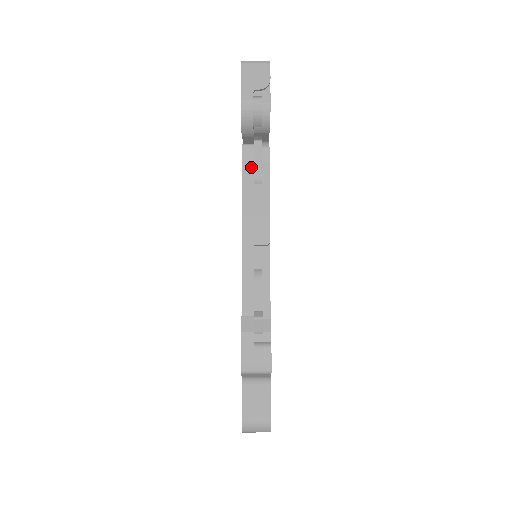
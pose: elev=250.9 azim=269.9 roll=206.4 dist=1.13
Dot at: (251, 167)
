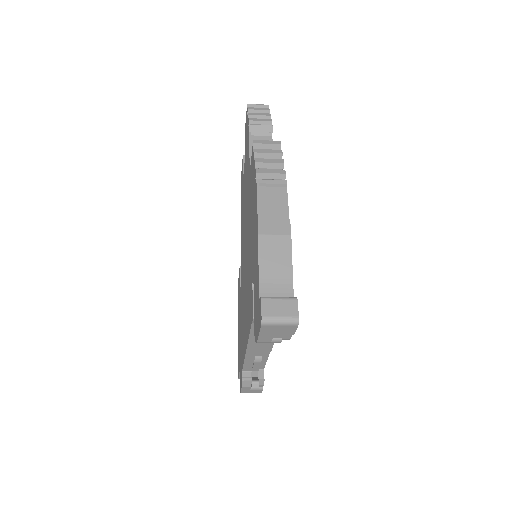
Dot at: occluded
